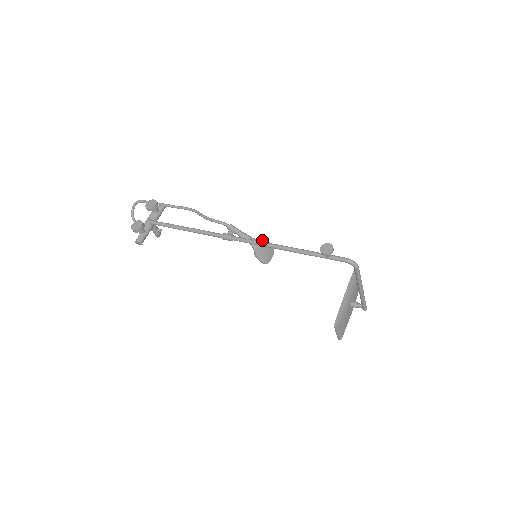
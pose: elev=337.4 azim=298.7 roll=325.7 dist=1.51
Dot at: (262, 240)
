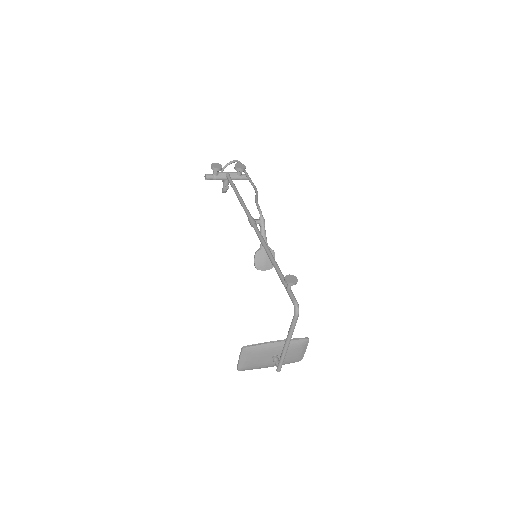
Dot at: (271, 251)
